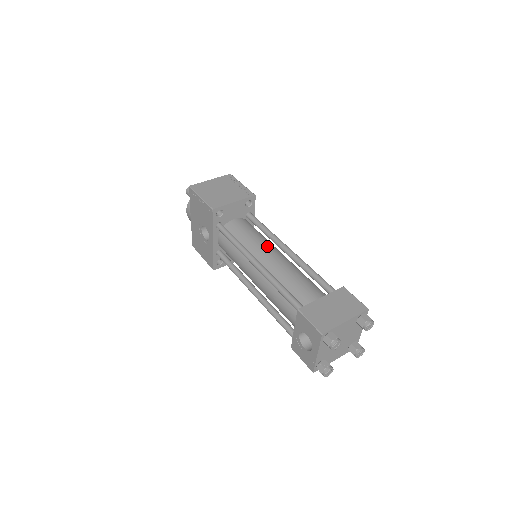
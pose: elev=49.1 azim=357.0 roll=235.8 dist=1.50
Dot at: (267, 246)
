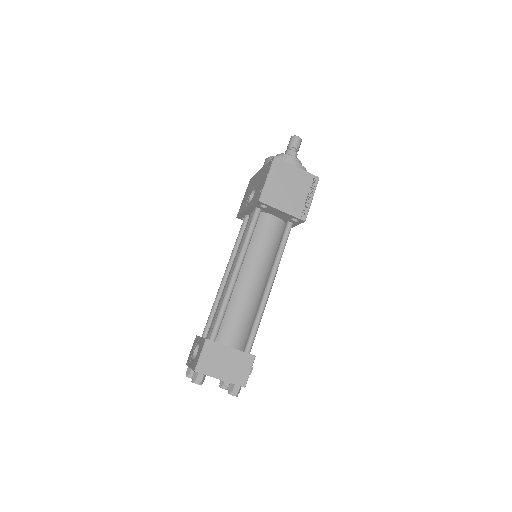
Dot at: (262, 266)
